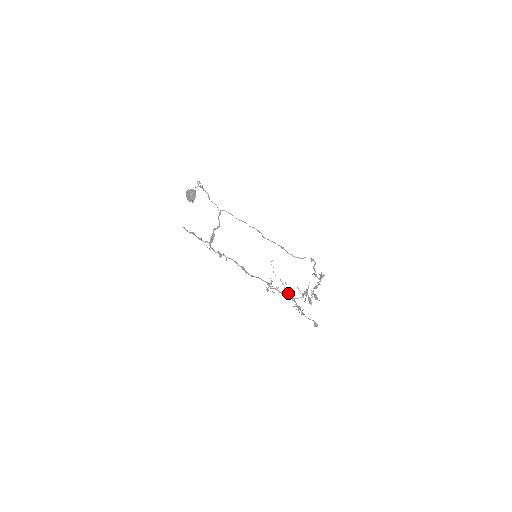
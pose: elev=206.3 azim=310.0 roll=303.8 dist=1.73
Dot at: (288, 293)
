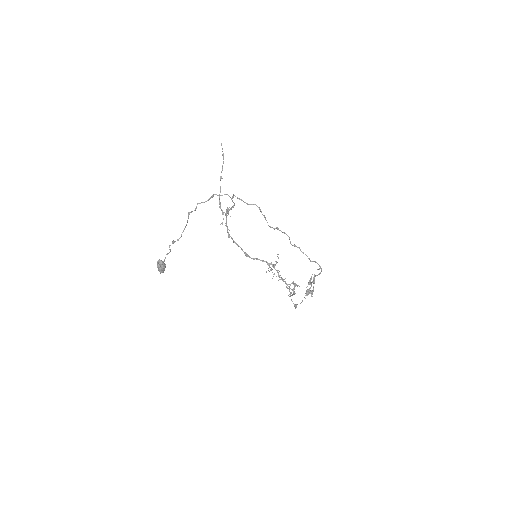
Dot at: (283, 281)
